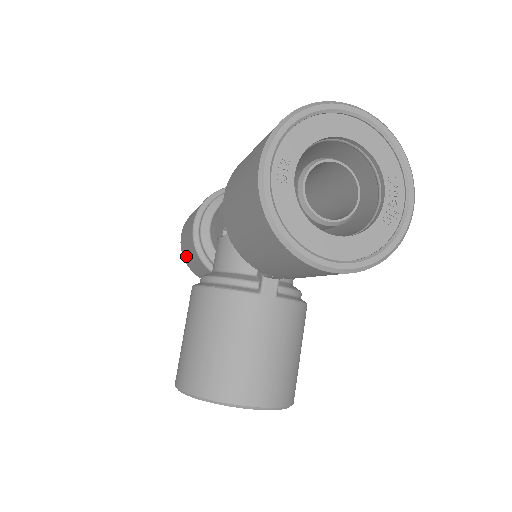
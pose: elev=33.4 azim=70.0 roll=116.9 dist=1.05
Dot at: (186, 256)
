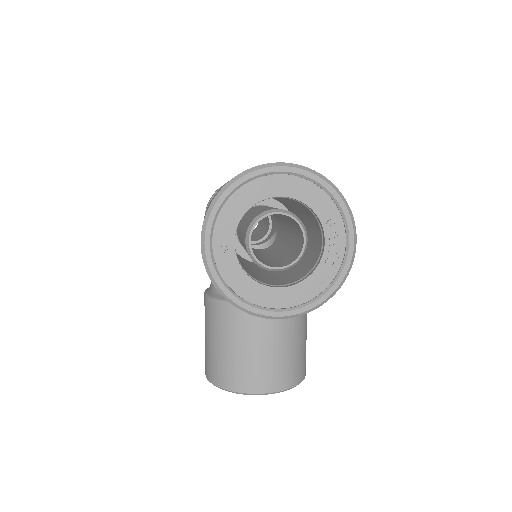
Dot at: occluded
